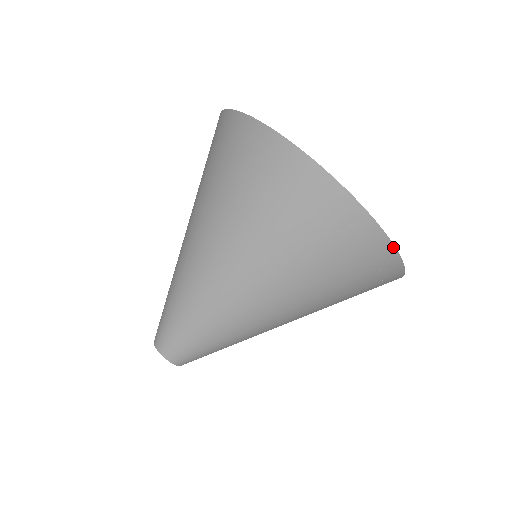
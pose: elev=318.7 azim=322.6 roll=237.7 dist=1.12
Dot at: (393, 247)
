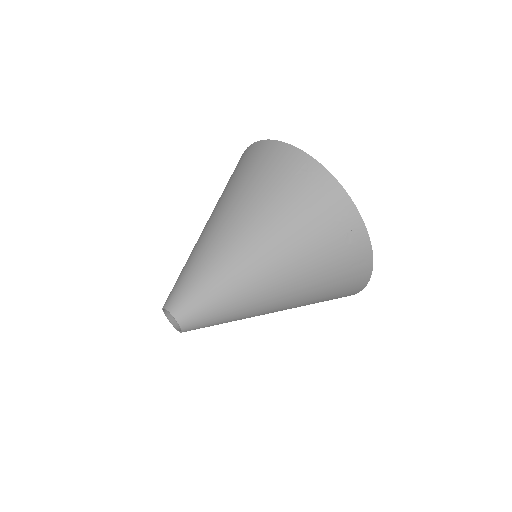
Dot at: (341, 187)
